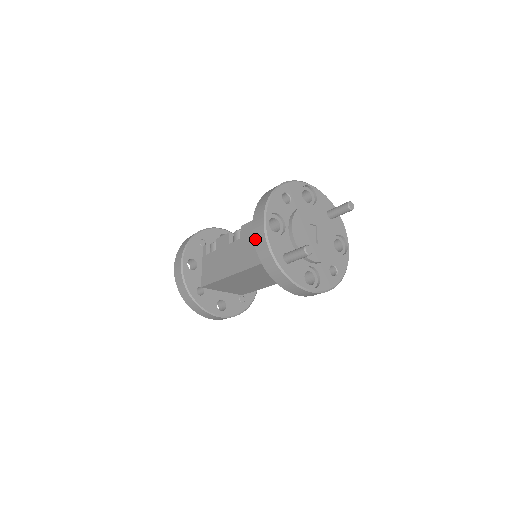
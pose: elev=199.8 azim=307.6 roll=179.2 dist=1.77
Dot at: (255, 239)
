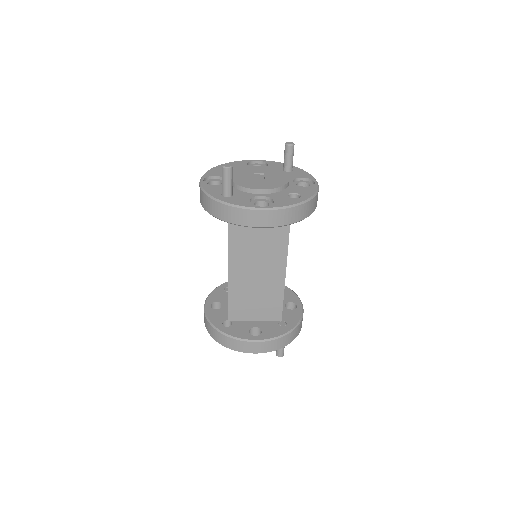
Dot at: (200, 201)
